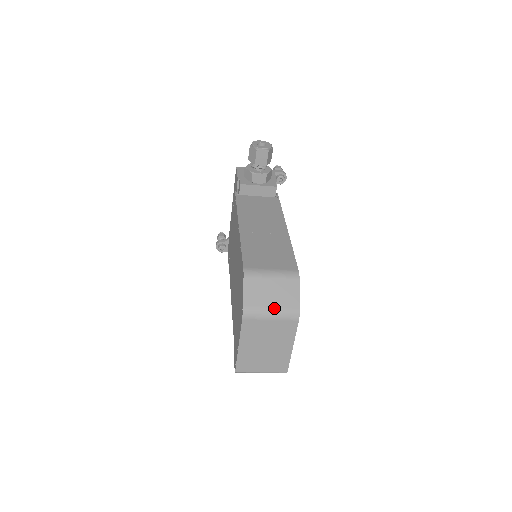
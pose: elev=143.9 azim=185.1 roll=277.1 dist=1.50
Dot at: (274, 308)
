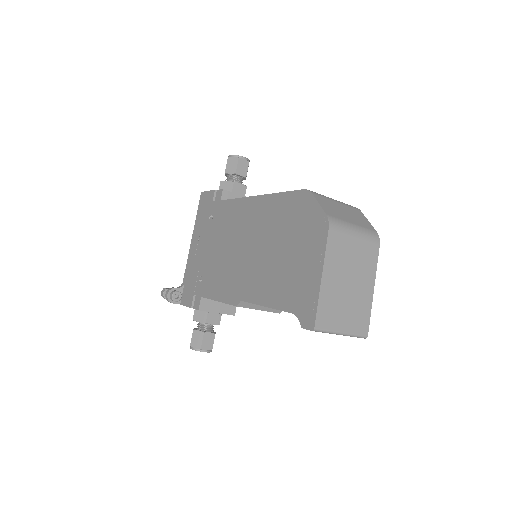
Dot at: (355, 224)
